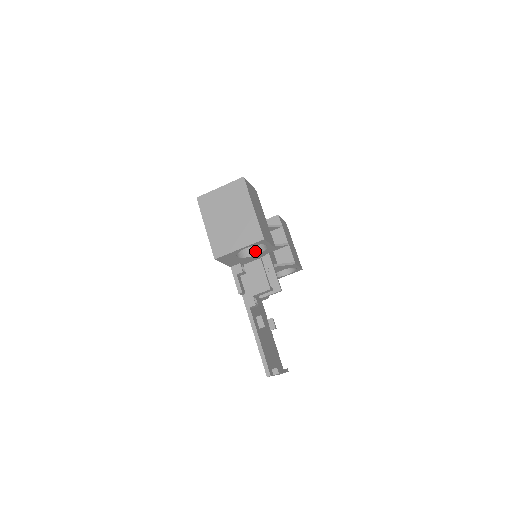
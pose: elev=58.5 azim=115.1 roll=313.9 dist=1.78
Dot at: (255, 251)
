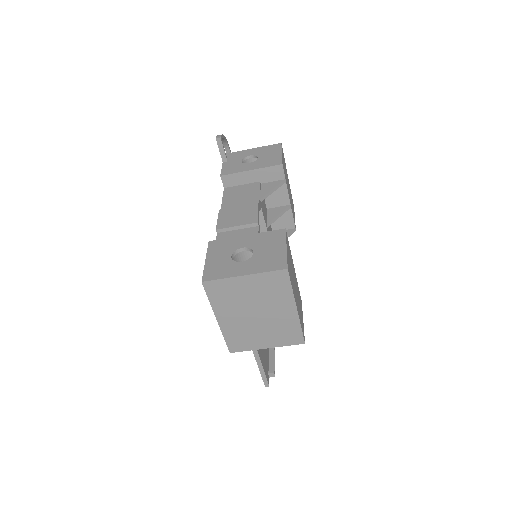
Dot at: occluded
